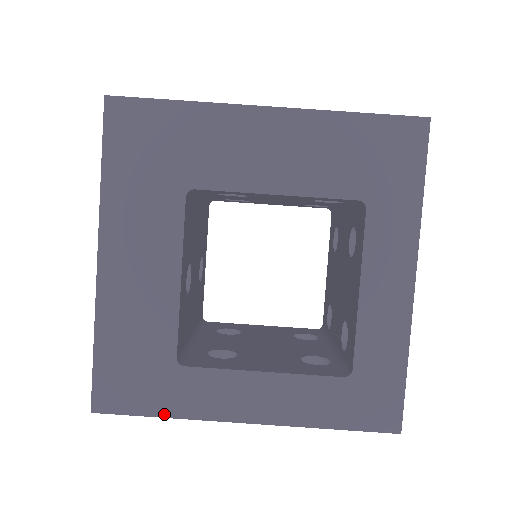
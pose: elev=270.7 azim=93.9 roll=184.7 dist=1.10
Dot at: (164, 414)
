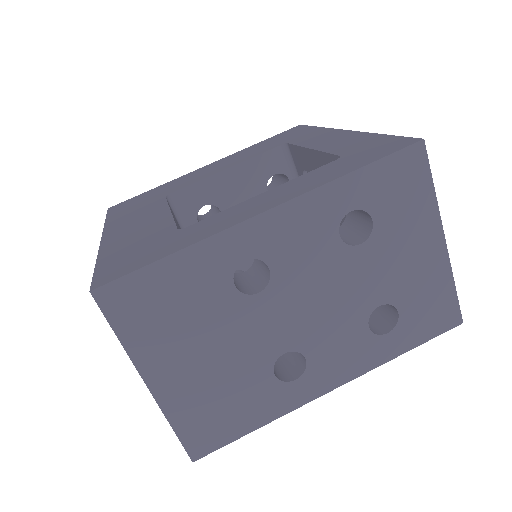
Dot at: (174, 251)
